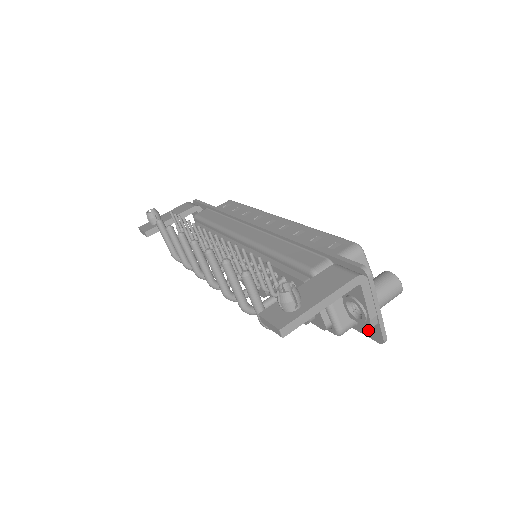
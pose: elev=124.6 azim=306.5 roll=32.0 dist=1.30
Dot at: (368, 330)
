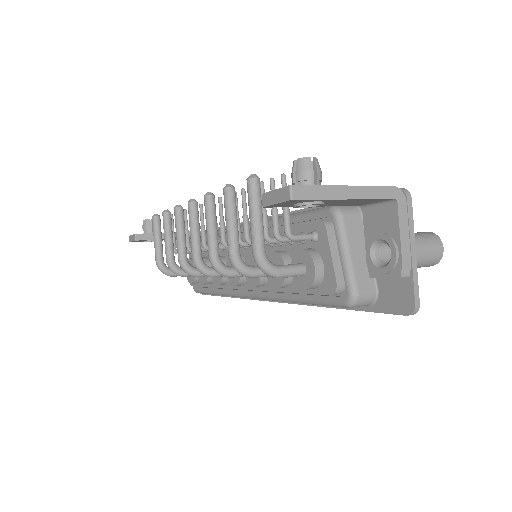
Dot at: (393, 299)
